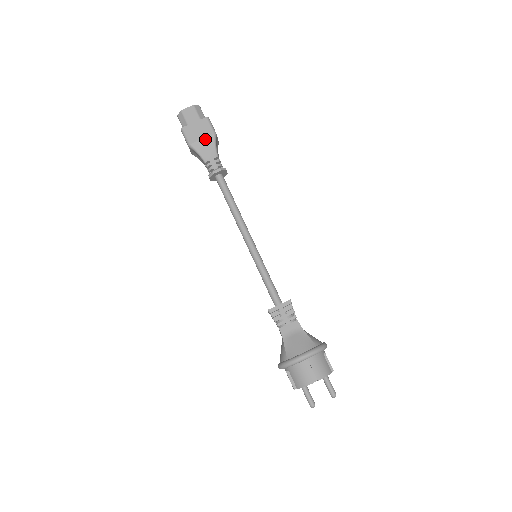
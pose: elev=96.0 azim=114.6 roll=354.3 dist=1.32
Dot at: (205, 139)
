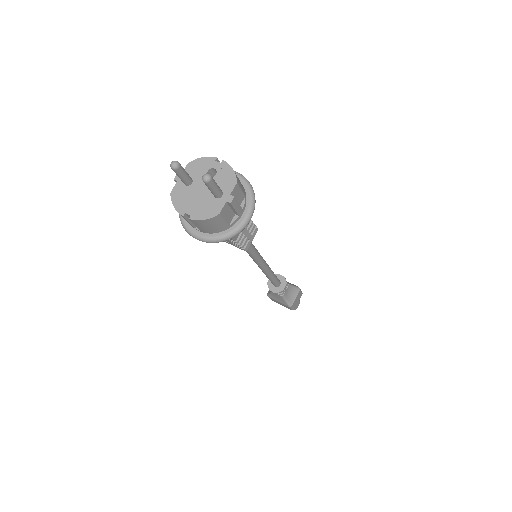
Dot at: (290, 283)
